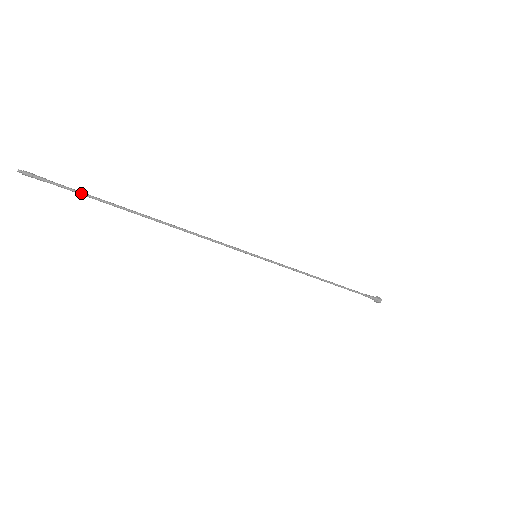
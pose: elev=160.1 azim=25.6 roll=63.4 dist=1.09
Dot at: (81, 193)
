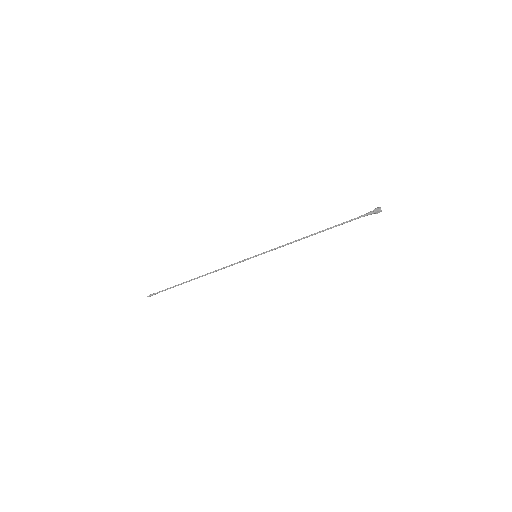
Dot at: occluded
